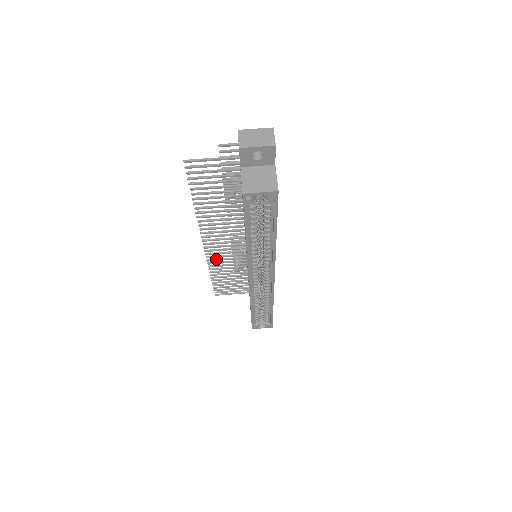
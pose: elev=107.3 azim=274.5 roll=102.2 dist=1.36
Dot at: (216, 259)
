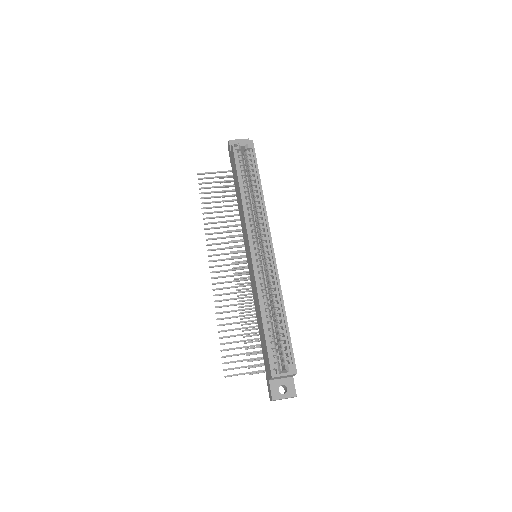
Dot at: (222, 294)
